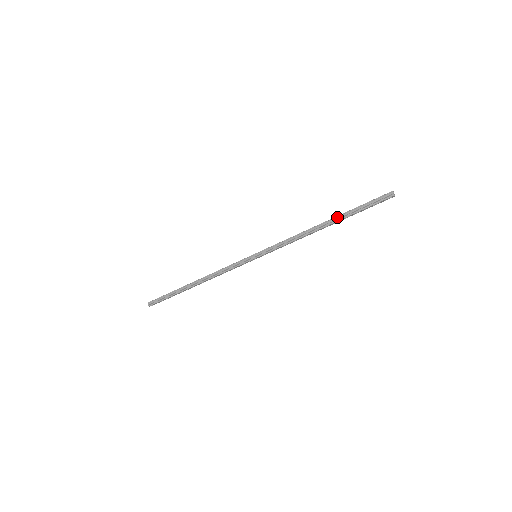
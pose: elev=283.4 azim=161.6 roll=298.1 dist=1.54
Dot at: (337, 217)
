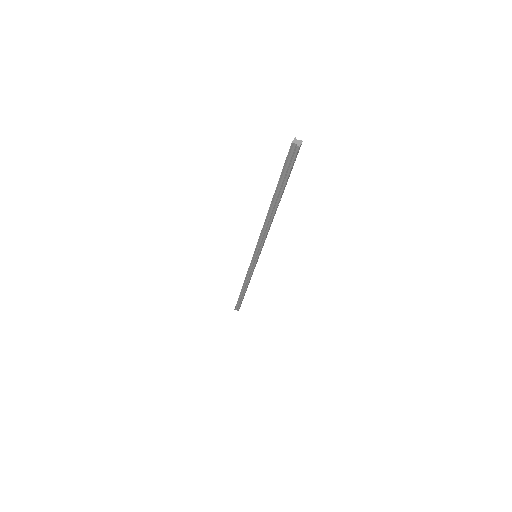
Dot at: (274, 198)
